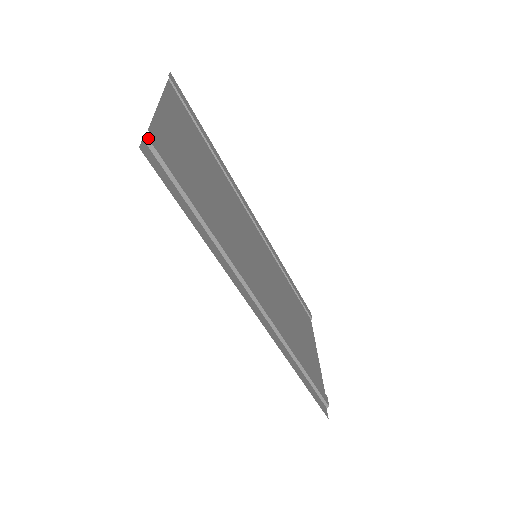
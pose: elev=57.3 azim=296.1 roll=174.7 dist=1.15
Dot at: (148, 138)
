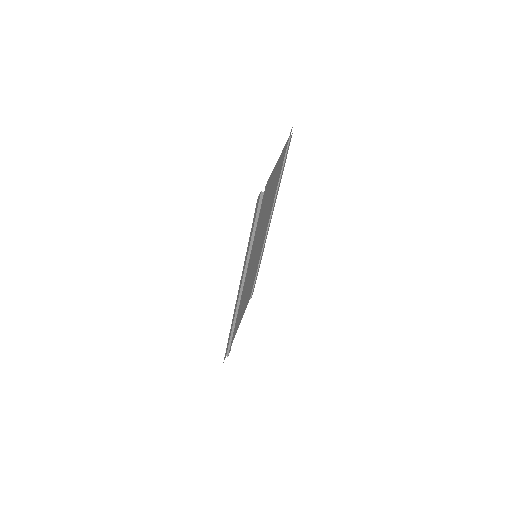
Dot at: (264, 193)
